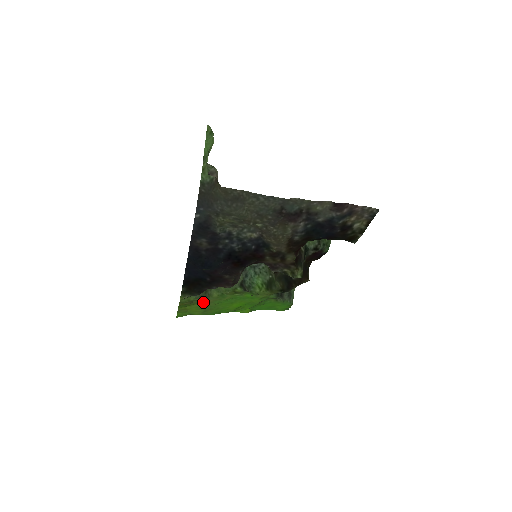
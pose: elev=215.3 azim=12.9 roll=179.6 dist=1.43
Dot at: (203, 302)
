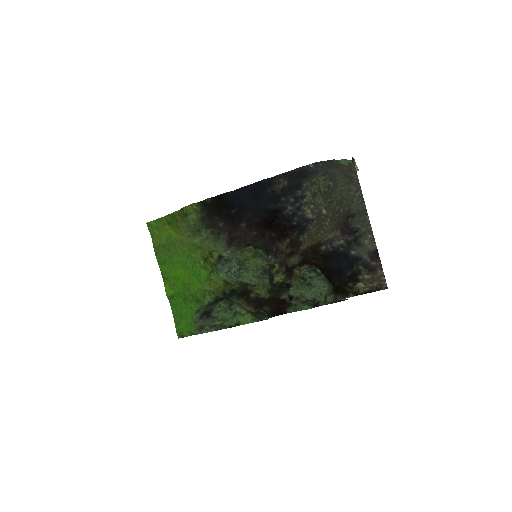
Dot at: (181, 236)
